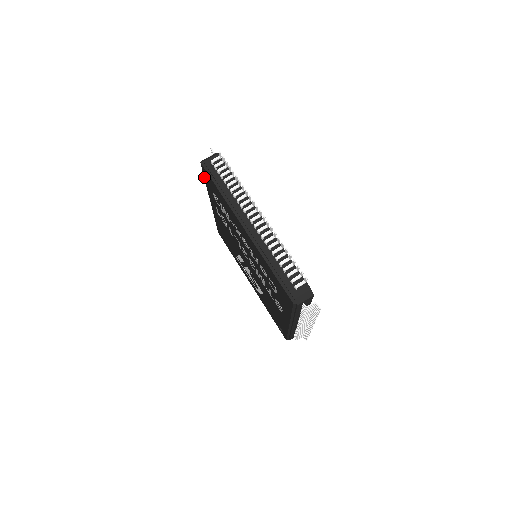
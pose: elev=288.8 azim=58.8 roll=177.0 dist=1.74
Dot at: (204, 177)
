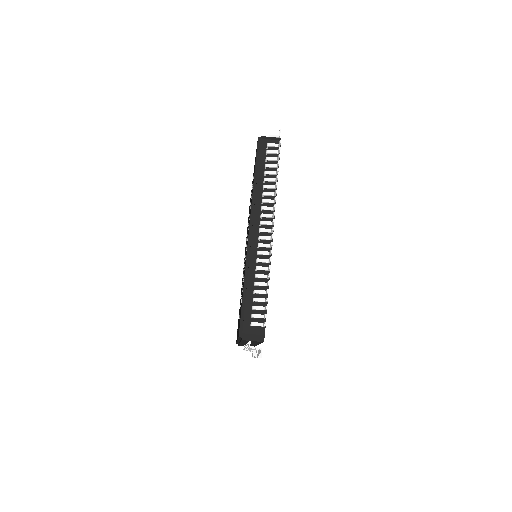
Dot at: occluded
